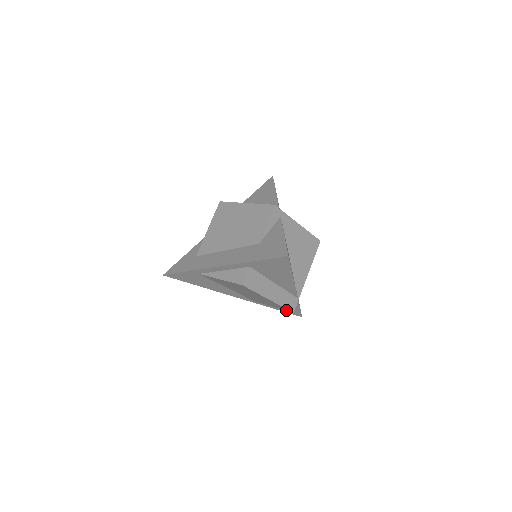
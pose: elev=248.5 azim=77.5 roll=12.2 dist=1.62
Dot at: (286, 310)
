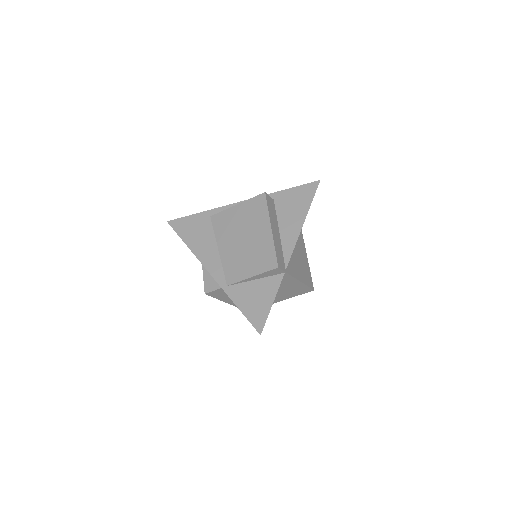
Dot at: (269, 268)
